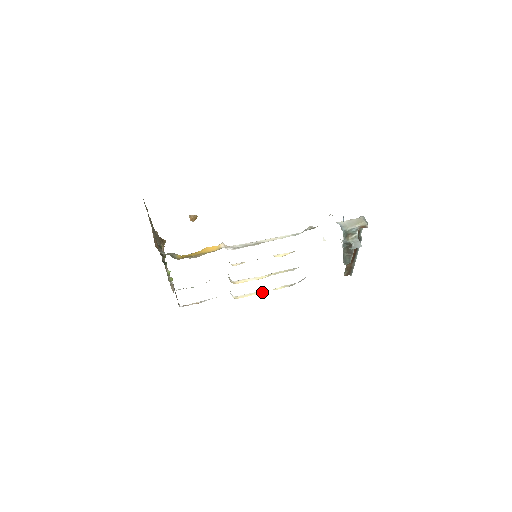
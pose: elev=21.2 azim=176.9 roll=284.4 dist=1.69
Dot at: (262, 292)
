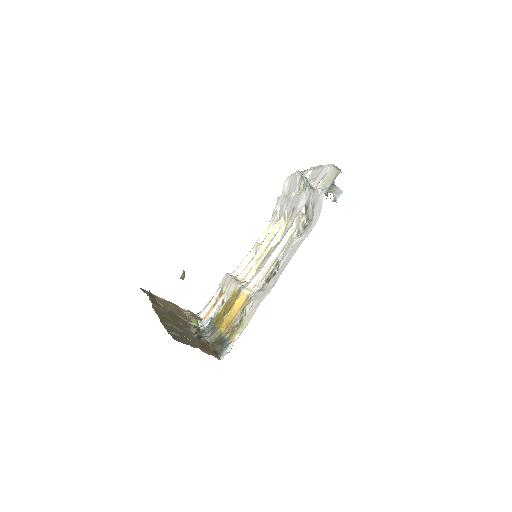
Dot at: (252, 252)
